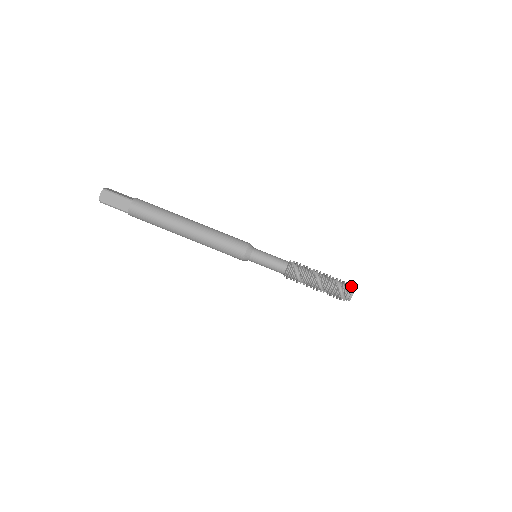
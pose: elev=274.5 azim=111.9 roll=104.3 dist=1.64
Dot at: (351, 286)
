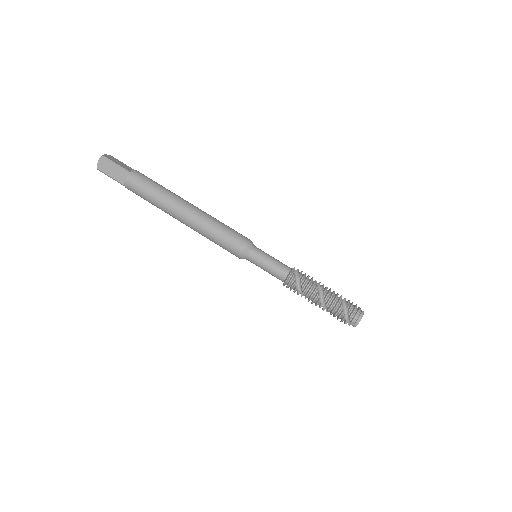
Dot at: (360, 310)
